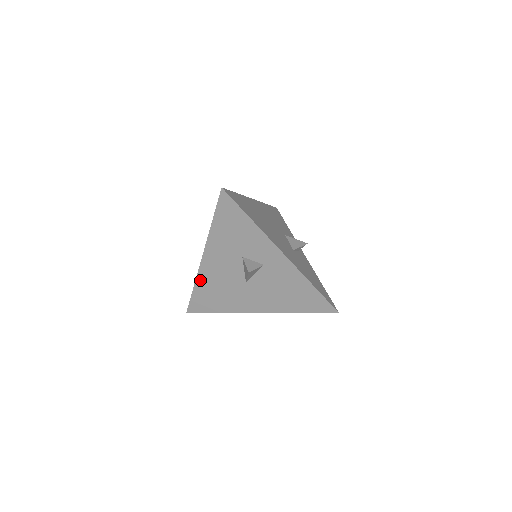
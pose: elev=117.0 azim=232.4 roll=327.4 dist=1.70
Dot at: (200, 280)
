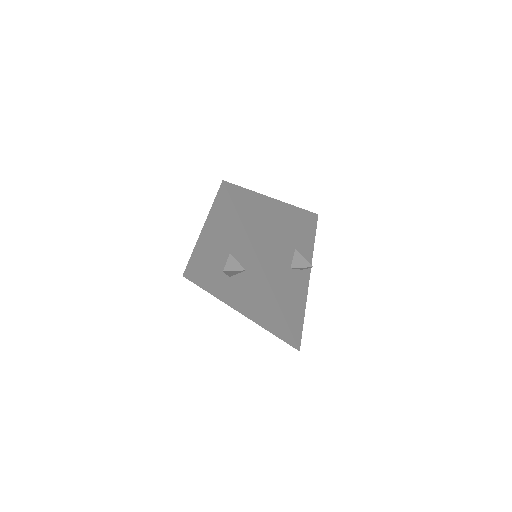
Dot at: (196, 254)
